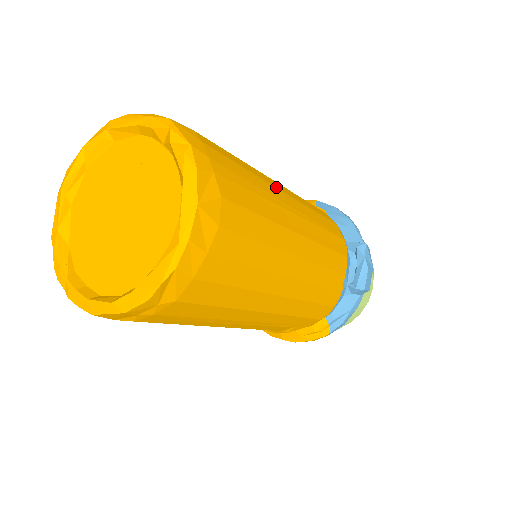
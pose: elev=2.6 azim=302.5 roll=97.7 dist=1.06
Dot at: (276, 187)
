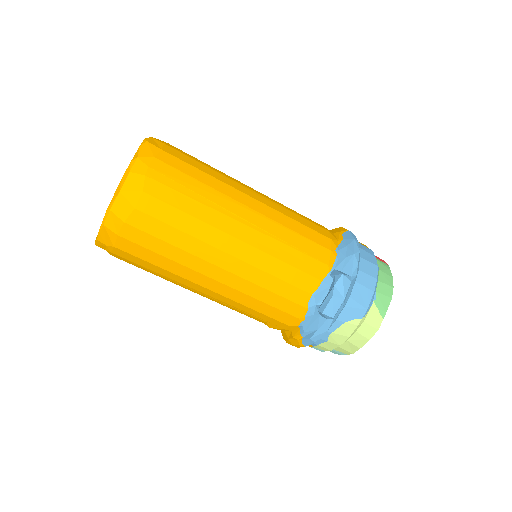
Dot at: (236, 200)
